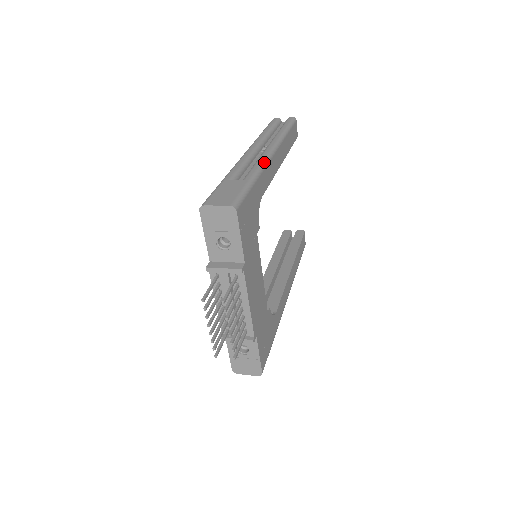
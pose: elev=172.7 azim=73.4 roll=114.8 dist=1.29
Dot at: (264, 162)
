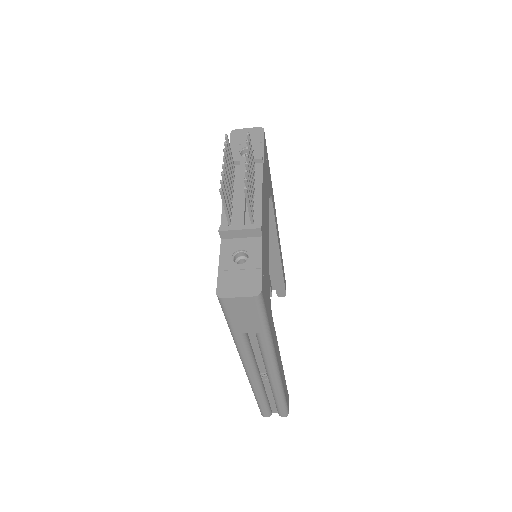
Dot at: occluded
